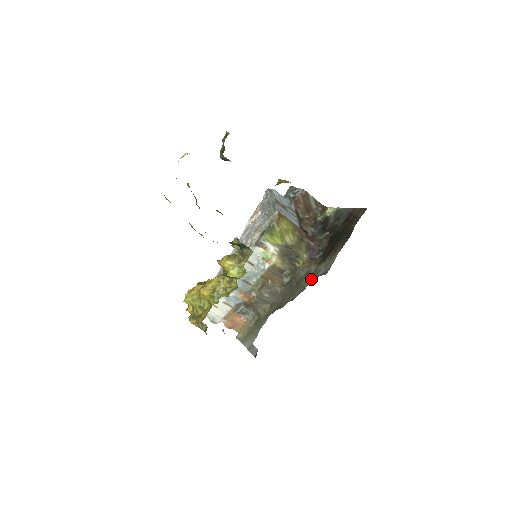
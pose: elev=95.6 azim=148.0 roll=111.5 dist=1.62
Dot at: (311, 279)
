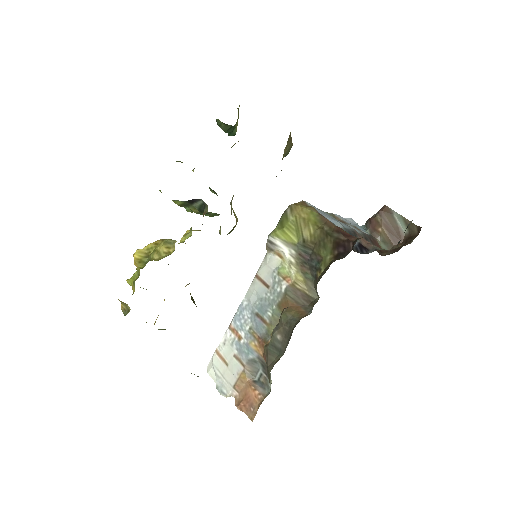
Dot at: occluded
